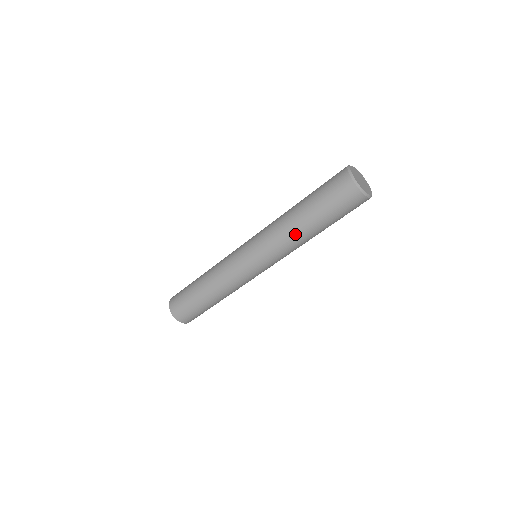
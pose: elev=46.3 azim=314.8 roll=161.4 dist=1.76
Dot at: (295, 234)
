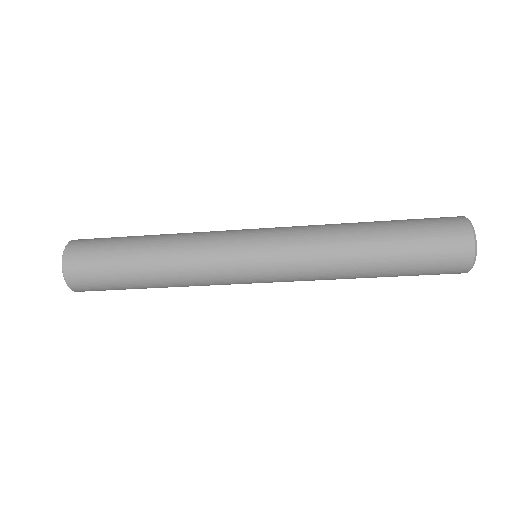
Dot at: (348, 250)
